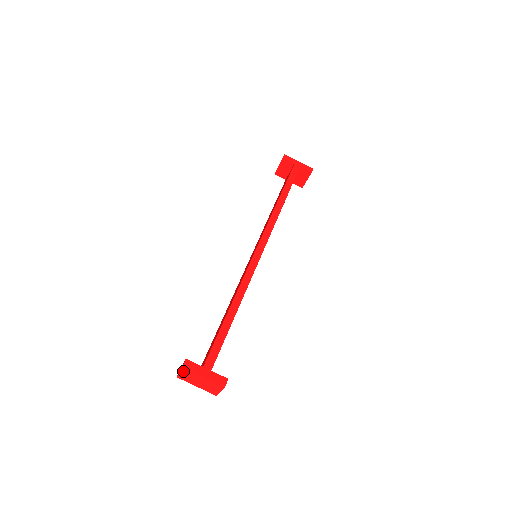
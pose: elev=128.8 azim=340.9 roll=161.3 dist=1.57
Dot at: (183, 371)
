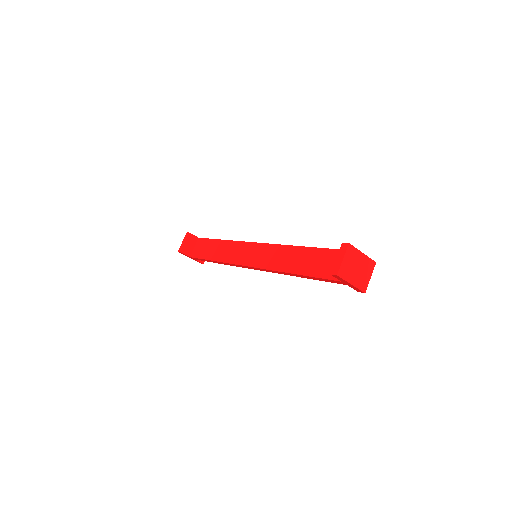
Dot at: (347, 254)
